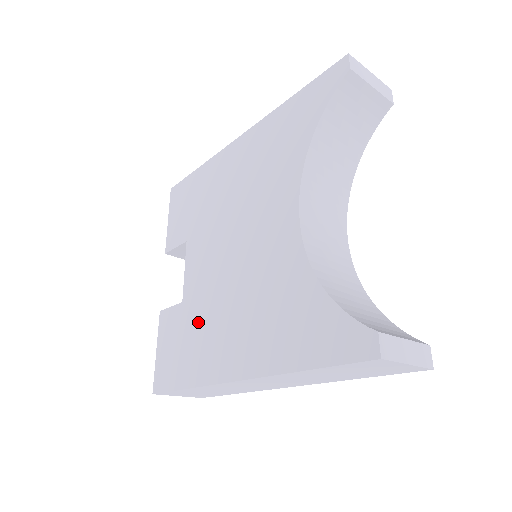
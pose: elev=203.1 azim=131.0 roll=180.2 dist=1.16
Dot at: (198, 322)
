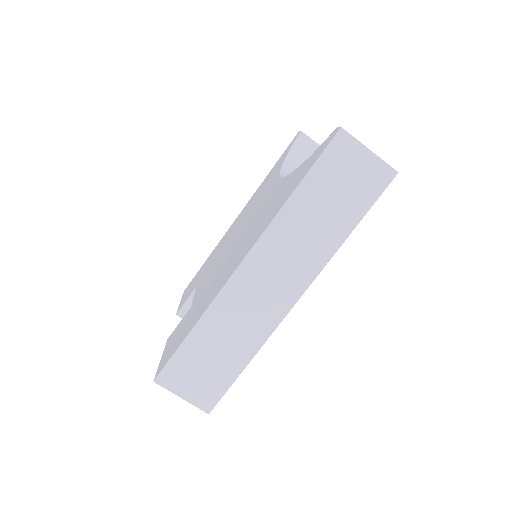
Dot at: (205, 293)
